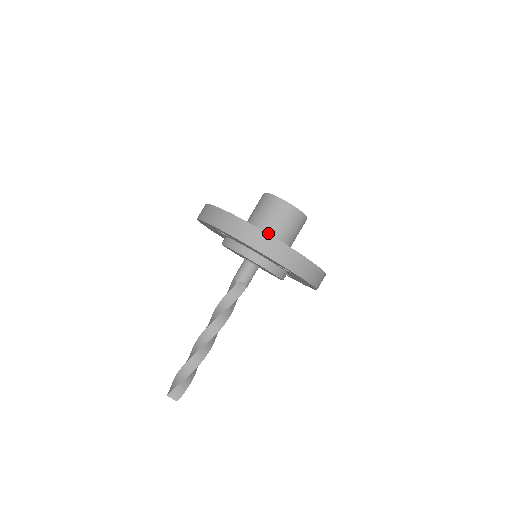
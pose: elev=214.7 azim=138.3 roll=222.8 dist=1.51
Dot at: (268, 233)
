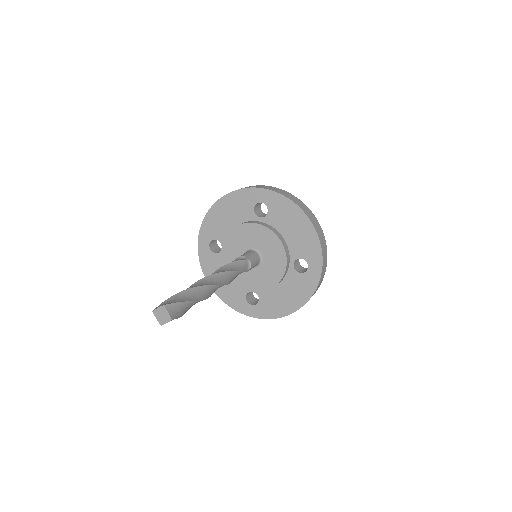
Dot at: occluded
